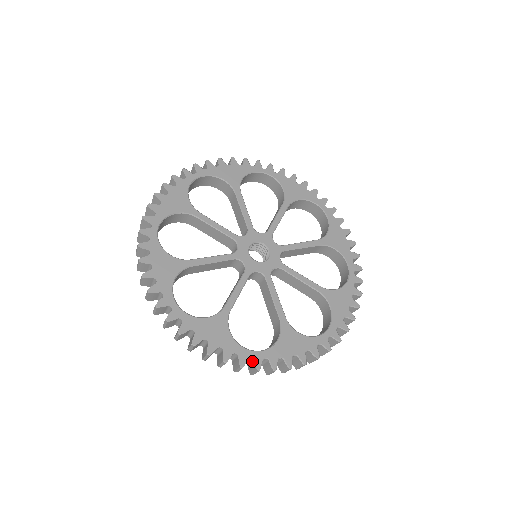
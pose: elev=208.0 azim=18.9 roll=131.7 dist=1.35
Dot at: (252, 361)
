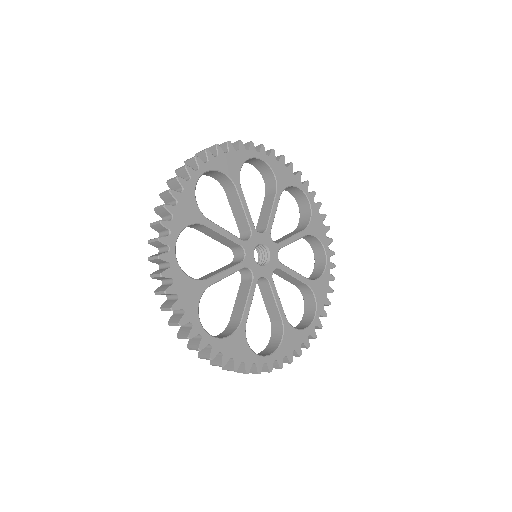
Dot at: (314, 326)
